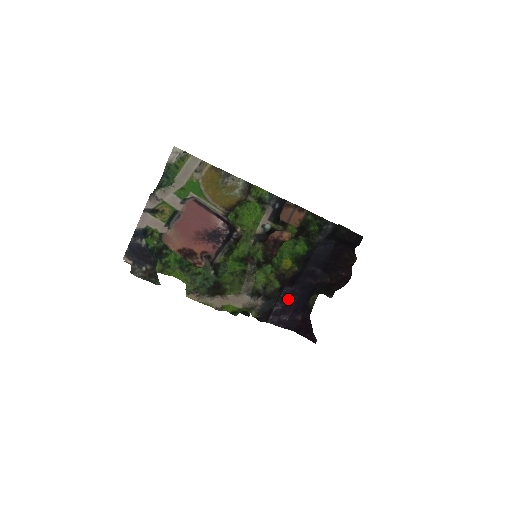
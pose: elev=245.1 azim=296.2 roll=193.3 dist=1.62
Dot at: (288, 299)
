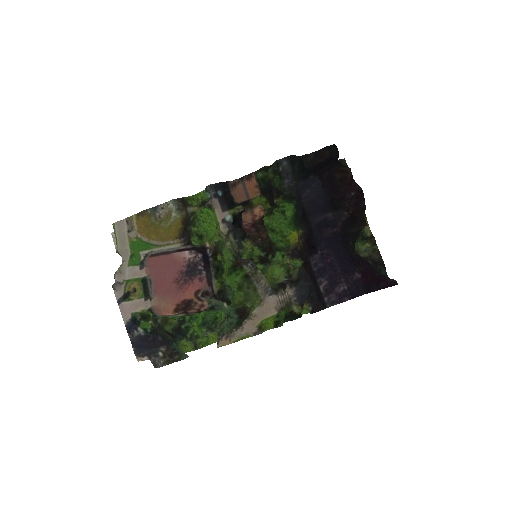
Dot at: (325, 267)
